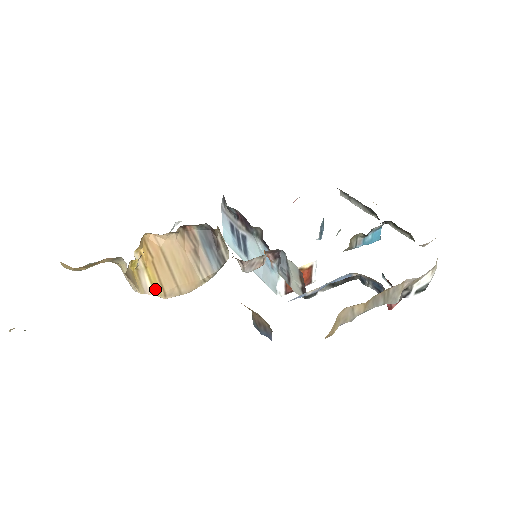
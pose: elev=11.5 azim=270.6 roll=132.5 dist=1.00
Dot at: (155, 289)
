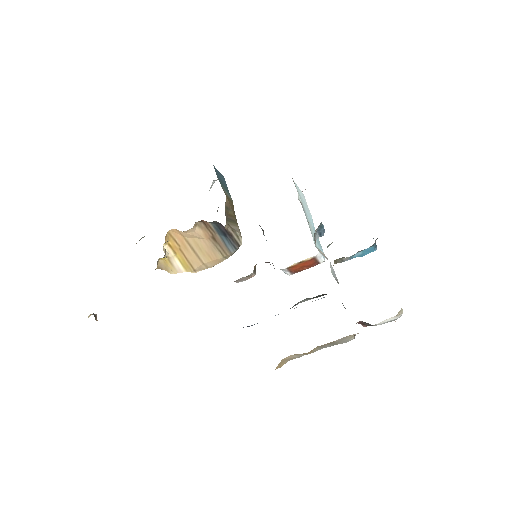
Dot at: (186, 268)
